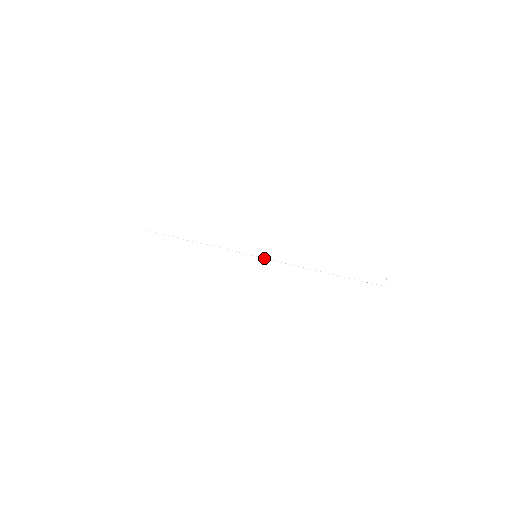
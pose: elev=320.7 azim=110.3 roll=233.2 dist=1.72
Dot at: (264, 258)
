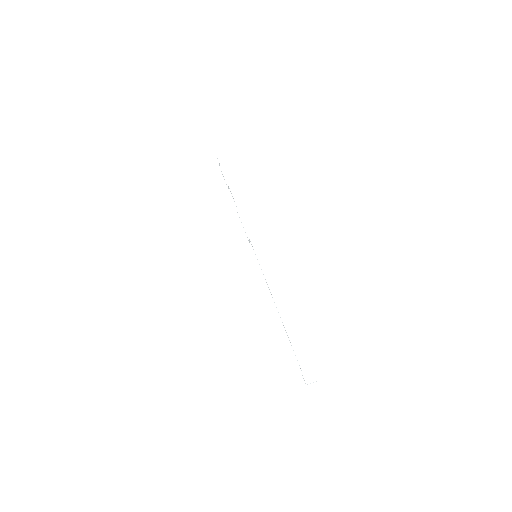
Dot at: occluded
